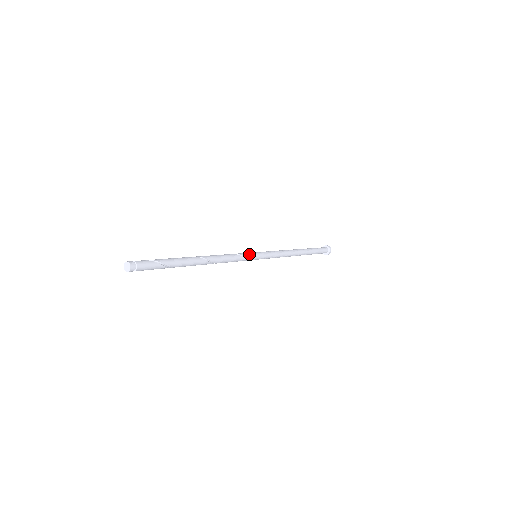
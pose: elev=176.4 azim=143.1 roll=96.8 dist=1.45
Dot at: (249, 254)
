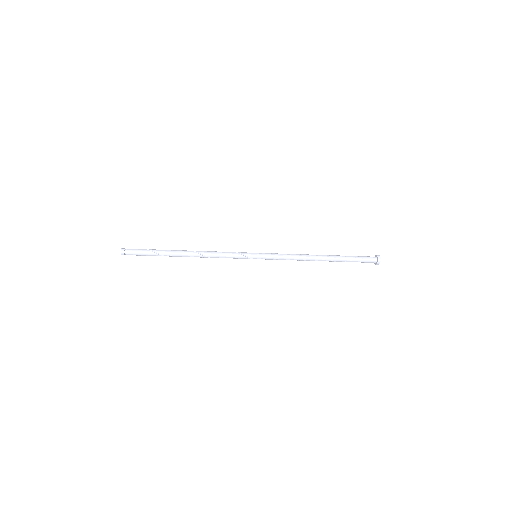
Dot at: (244, 253)
